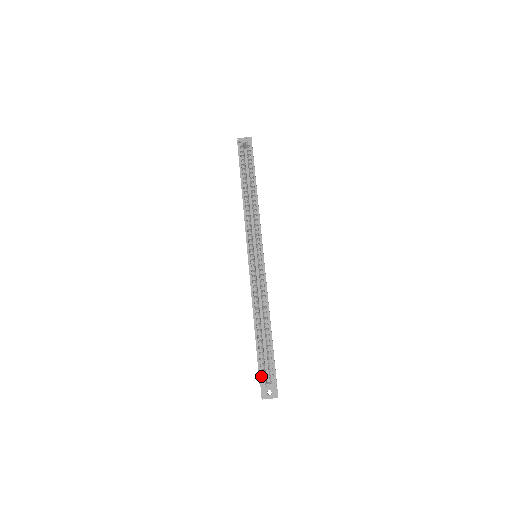
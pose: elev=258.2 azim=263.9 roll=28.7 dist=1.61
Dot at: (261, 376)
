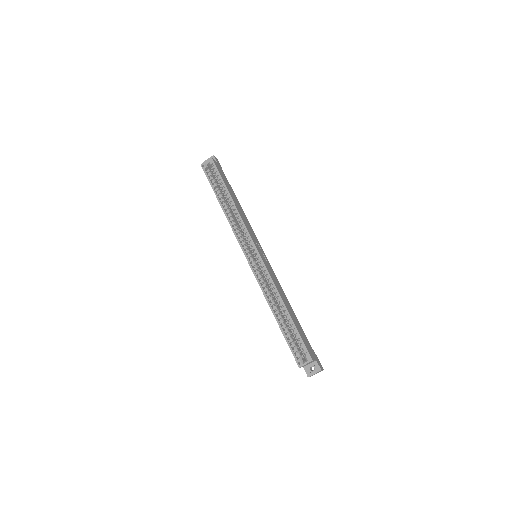
Dot at: occluded
